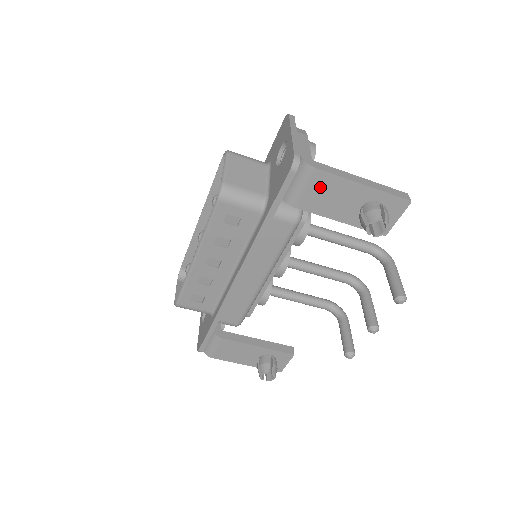
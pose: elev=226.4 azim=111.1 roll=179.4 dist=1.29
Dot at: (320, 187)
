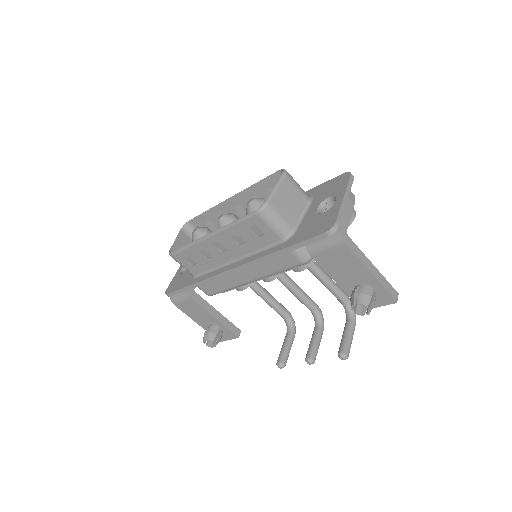
Dot at: (339, 255)
